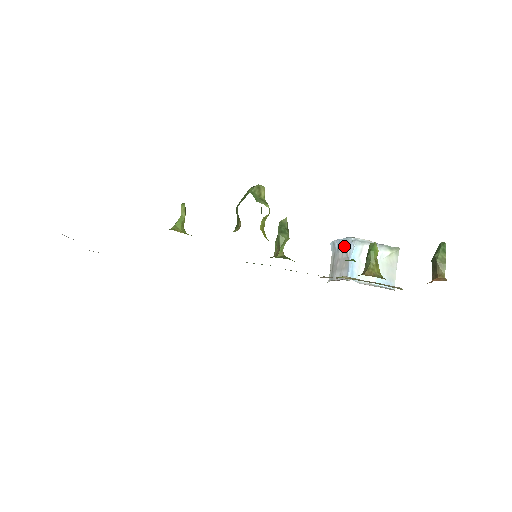
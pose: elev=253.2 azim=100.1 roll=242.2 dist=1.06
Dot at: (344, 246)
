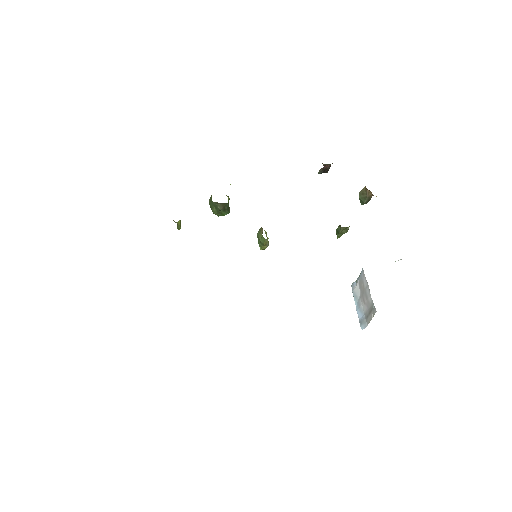
Dot at: (356, 297)
